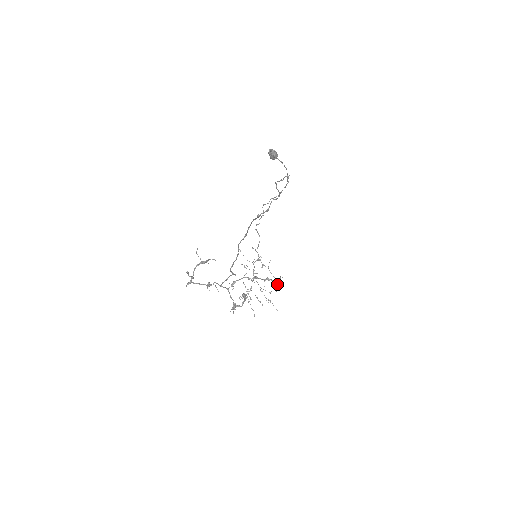
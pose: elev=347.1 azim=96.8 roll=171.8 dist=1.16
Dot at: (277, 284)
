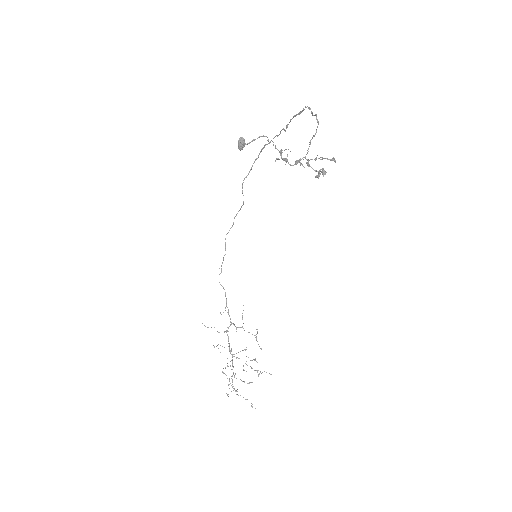
Dot at: (330, 160)
